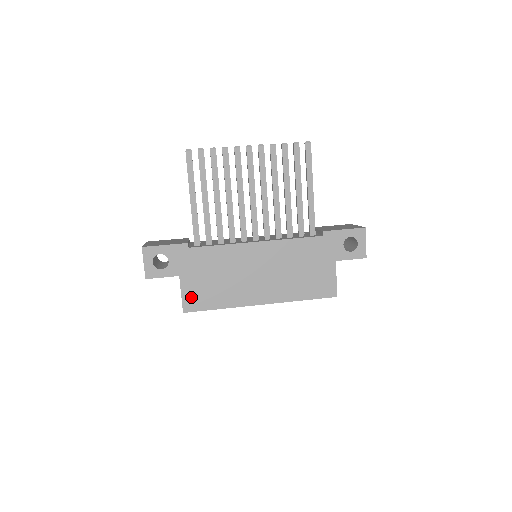
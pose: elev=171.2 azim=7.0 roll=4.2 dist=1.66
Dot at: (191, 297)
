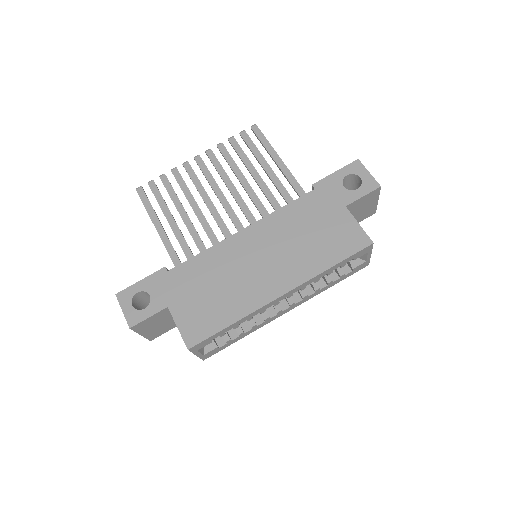
Dot at: (191, 326)
